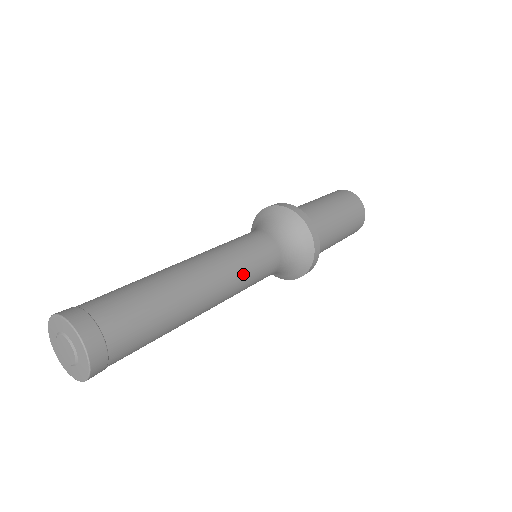
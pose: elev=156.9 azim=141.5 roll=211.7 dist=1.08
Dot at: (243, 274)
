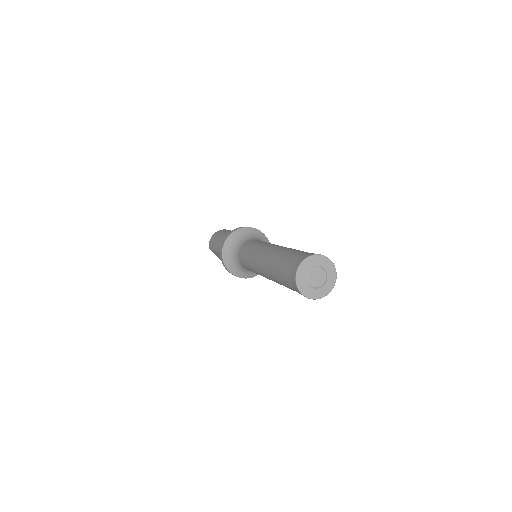
Dot at: occluded
